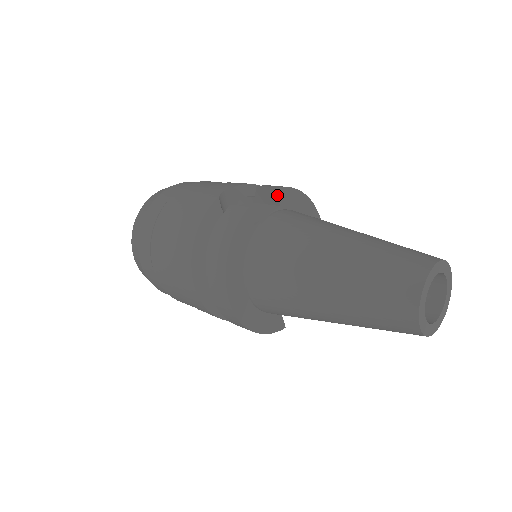
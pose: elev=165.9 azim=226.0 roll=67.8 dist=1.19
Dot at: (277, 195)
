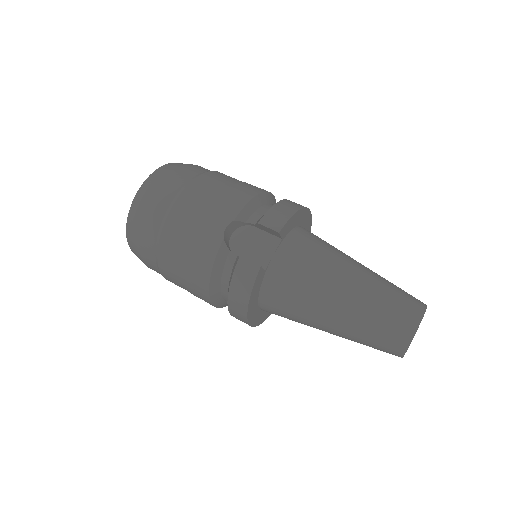
Dot at: (280, 235)
